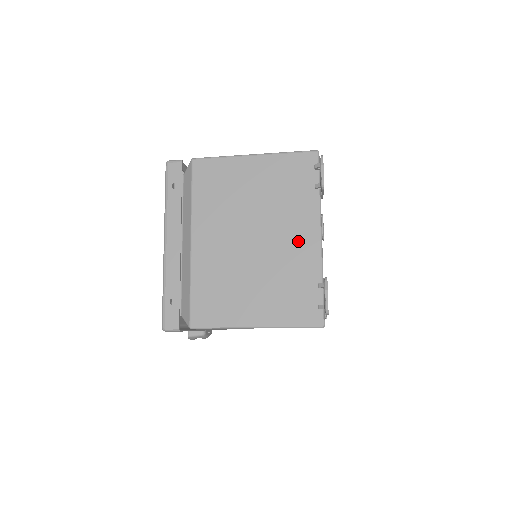
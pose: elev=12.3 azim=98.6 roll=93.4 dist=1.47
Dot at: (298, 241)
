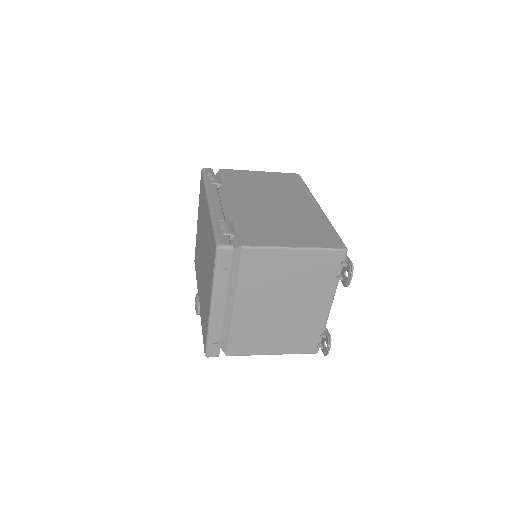
Dot at: (315, 309)
